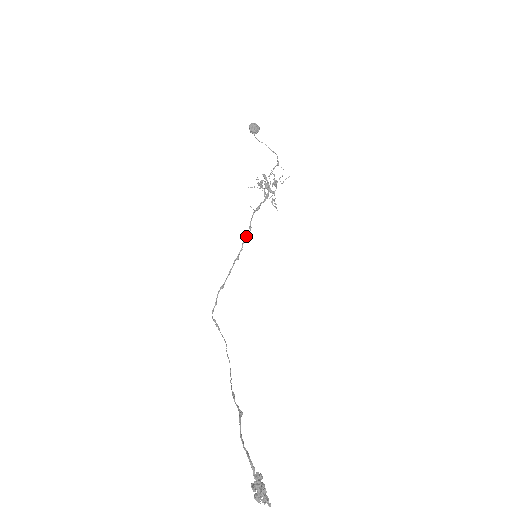
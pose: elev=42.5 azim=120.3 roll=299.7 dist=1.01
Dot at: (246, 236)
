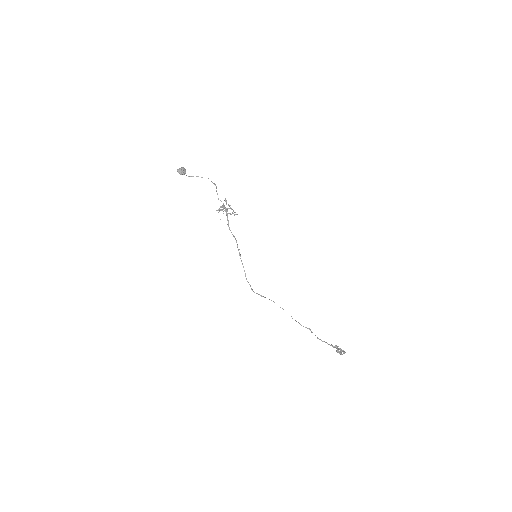
Dot at: (236, 242)
